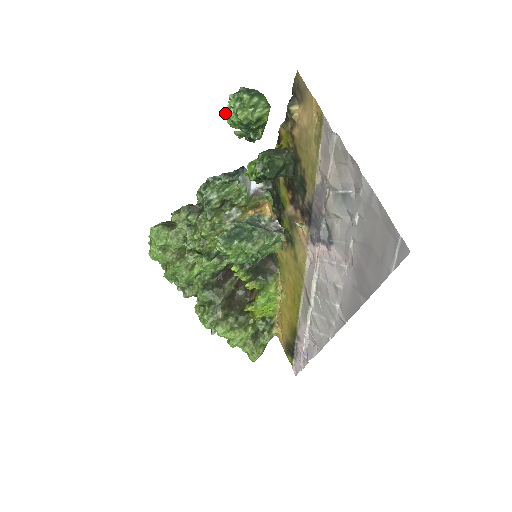
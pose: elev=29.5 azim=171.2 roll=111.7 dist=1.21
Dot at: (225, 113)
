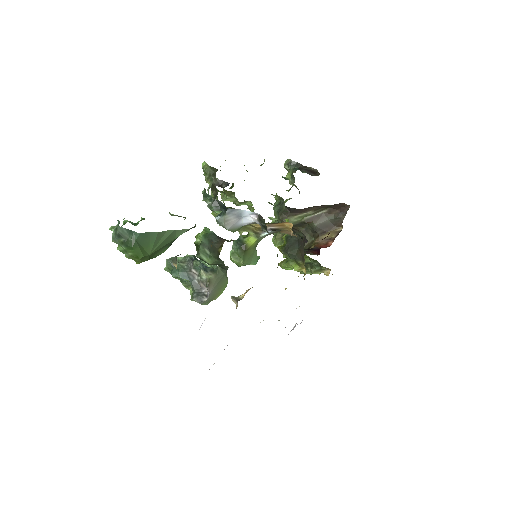
Dot at: (123, 223)
